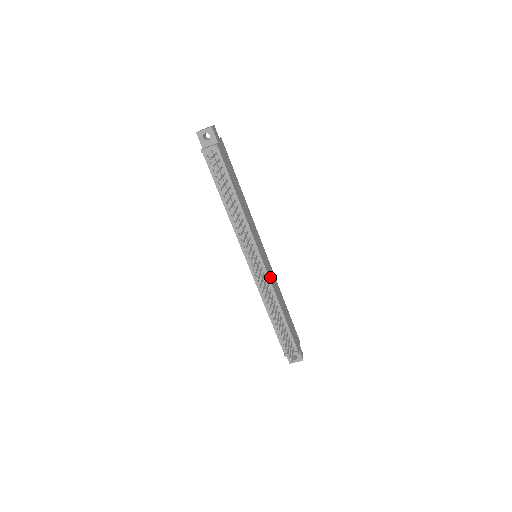
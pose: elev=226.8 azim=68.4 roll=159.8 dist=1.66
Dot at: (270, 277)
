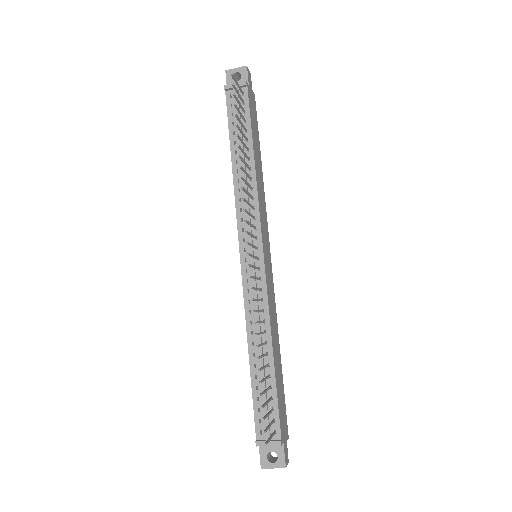
Dot at: (268, 291)
